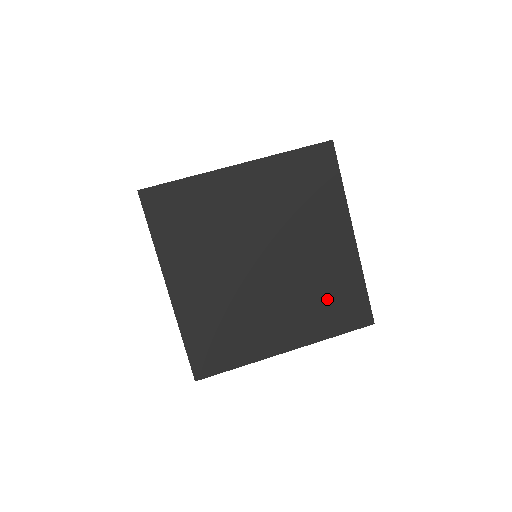
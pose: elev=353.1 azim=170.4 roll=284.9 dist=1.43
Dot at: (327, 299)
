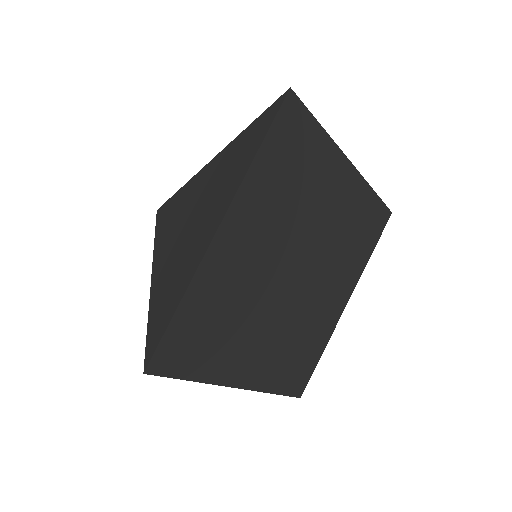
Dot at: (355, 238)
